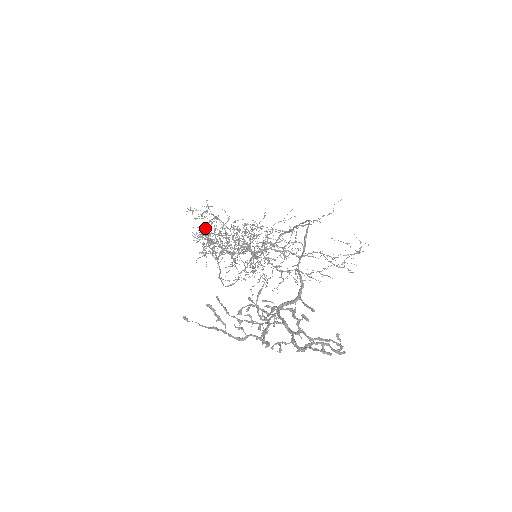
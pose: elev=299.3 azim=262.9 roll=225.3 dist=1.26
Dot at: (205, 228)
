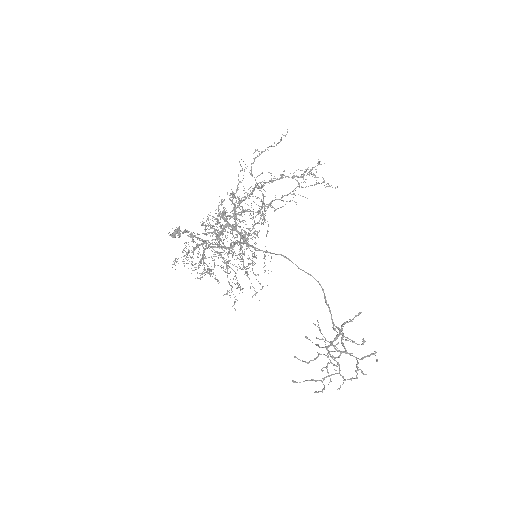
Dot at: (199, 264)
